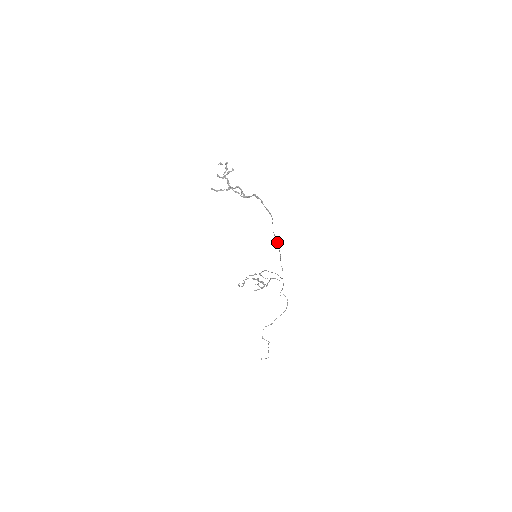
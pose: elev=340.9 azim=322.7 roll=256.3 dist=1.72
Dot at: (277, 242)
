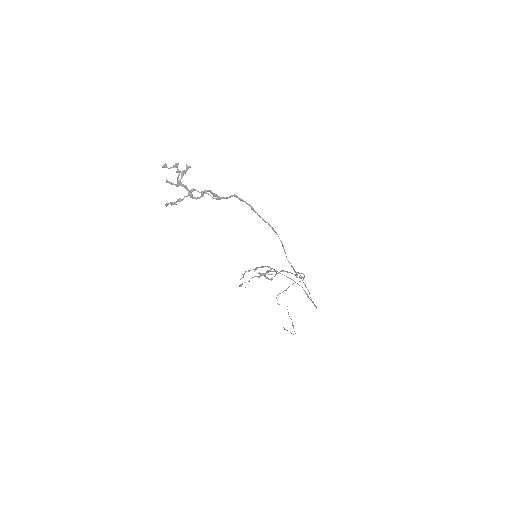
Dot at: occluded
